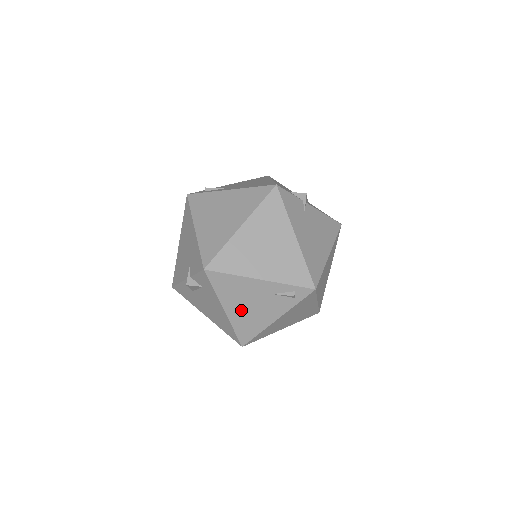
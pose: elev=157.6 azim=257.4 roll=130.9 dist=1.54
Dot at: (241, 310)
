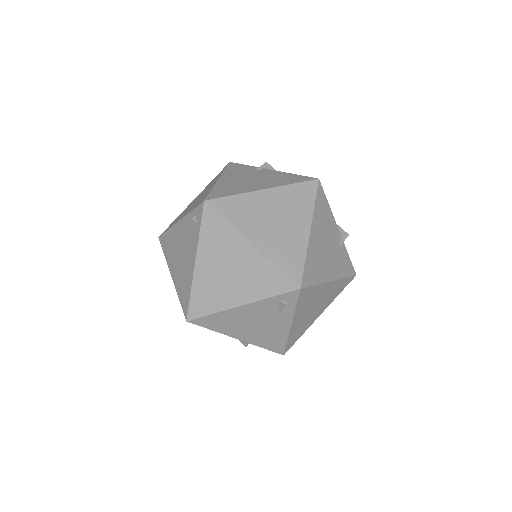
Dot at: (178, 268)
